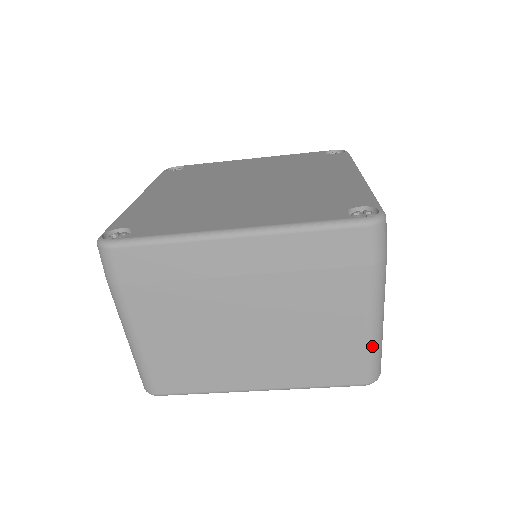
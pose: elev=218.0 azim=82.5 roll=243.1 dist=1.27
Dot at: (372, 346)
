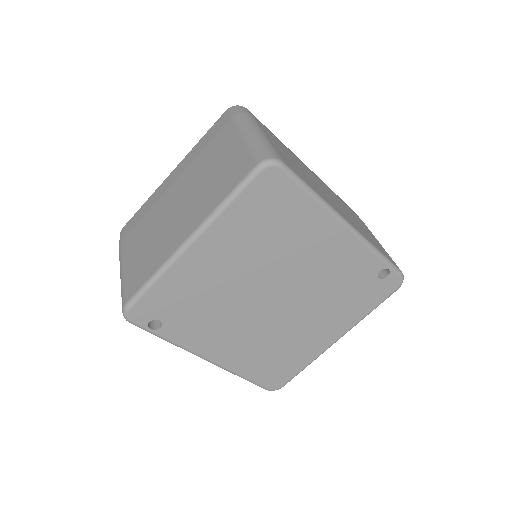
Dot at: (252, 143)
